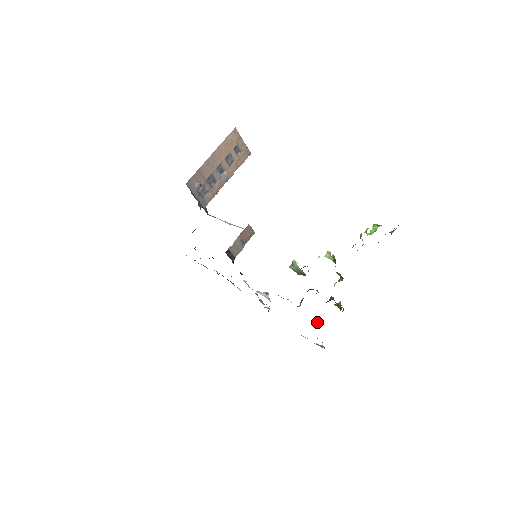
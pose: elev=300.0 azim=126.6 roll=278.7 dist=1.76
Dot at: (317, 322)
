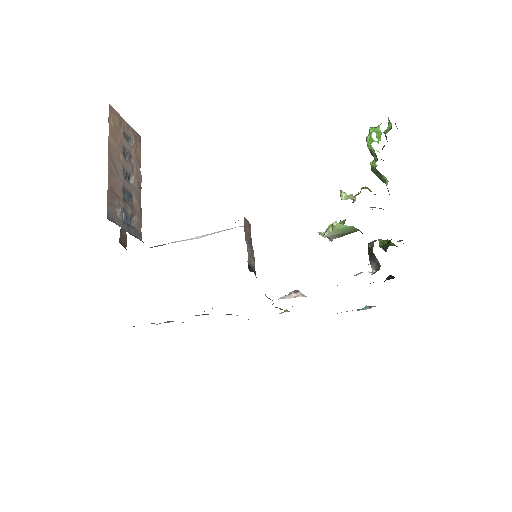
Dot at: (394, 277)
